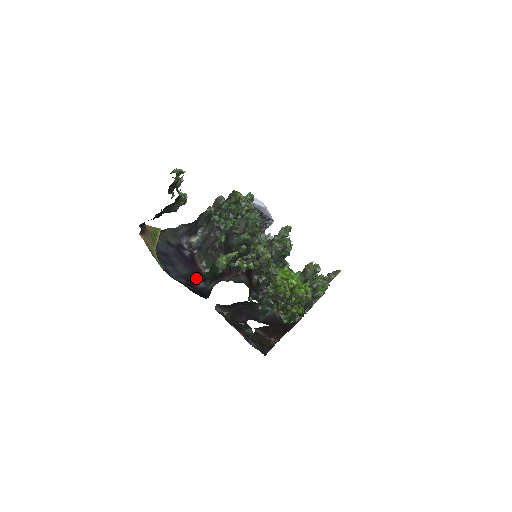
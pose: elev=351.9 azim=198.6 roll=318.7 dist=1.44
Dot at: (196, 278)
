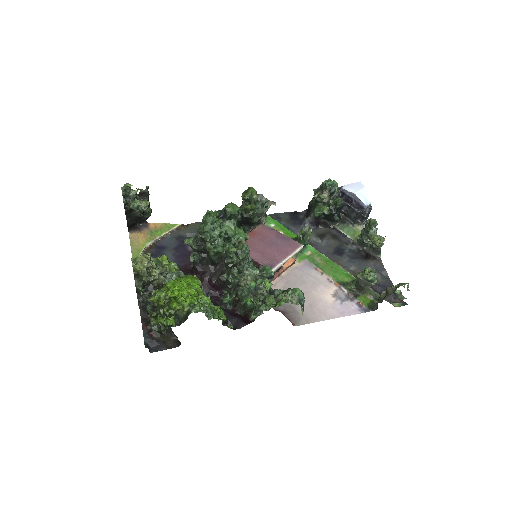
Dot at: occluded
